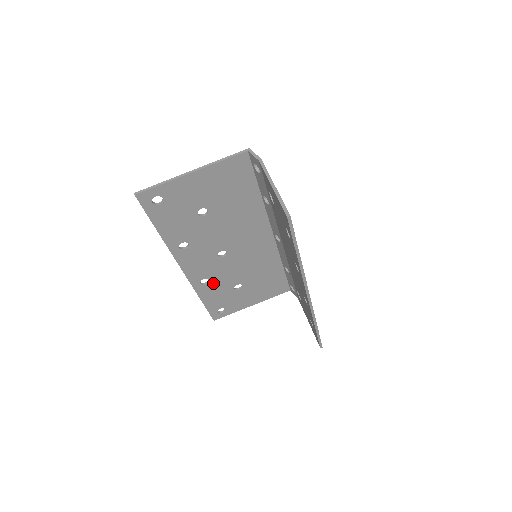
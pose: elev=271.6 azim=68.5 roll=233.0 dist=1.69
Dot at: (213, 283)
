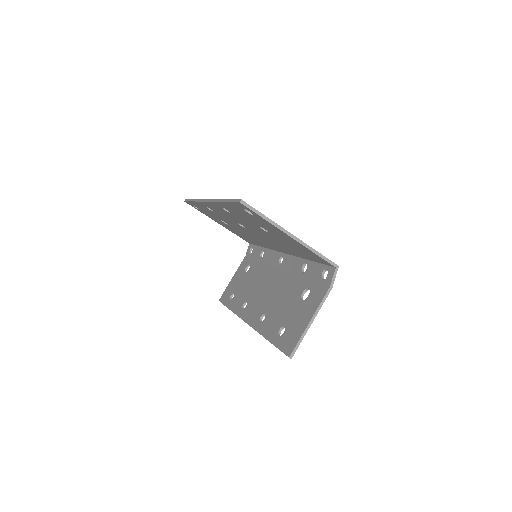
Dot at: (213, 212)
